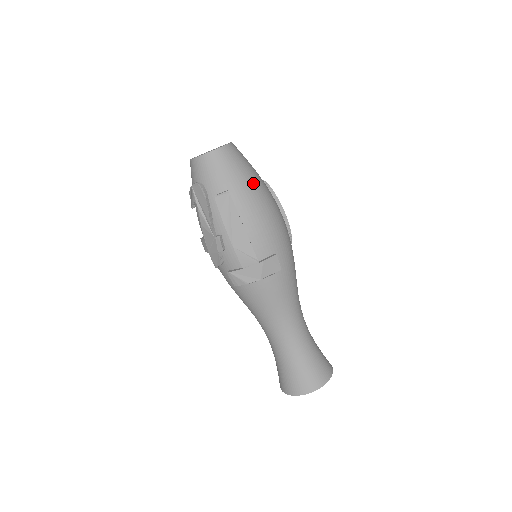
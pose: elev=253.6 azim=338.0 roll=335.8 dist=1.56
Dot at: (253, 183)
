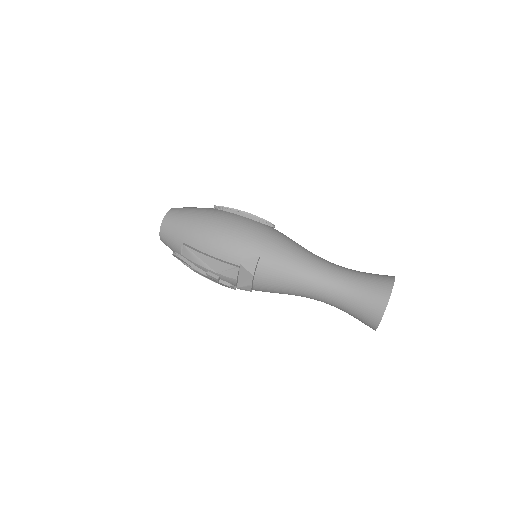
Dot at: (194, 222)
